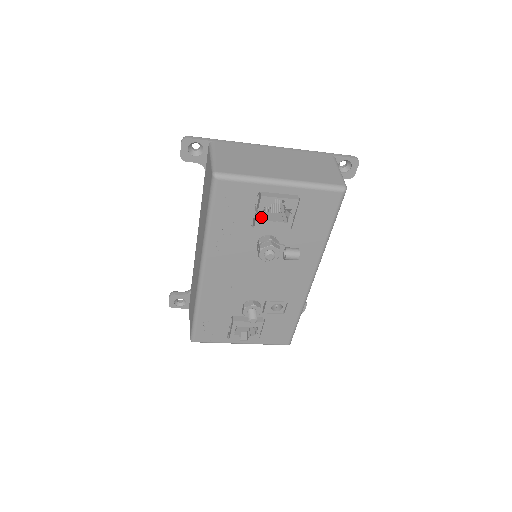
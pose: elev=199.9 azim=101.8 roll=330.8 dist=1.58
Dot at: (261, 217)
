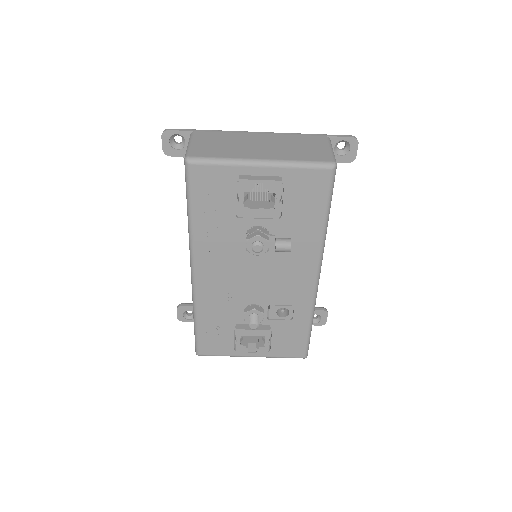
Dot at: (245, 205)
